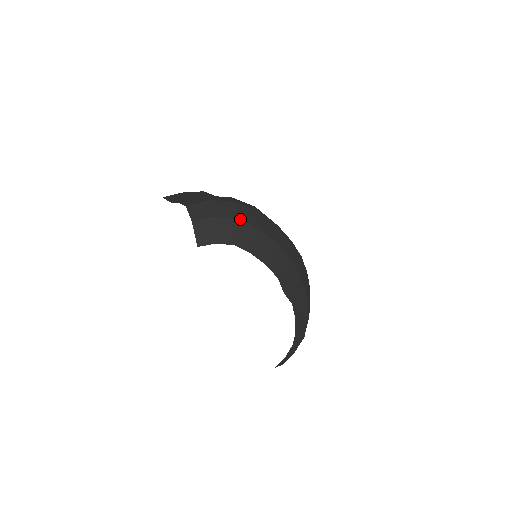
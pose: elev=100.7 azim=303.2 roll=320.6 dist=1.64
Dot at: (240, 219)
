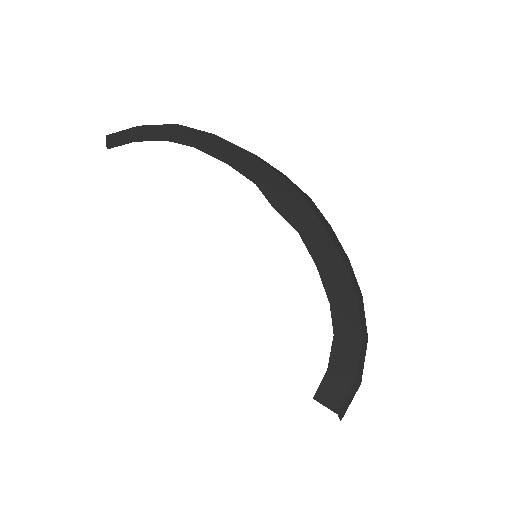
Dot at: (181, 125)
